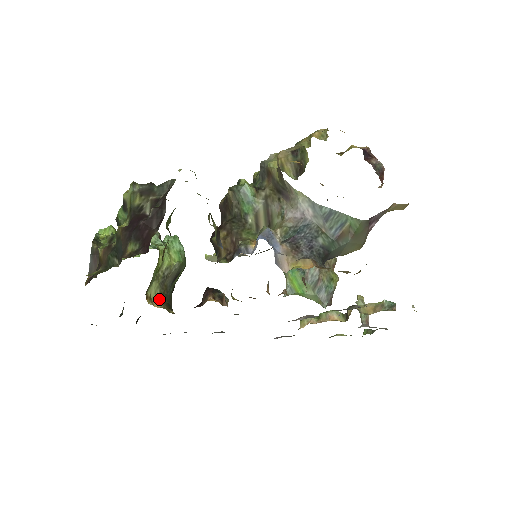
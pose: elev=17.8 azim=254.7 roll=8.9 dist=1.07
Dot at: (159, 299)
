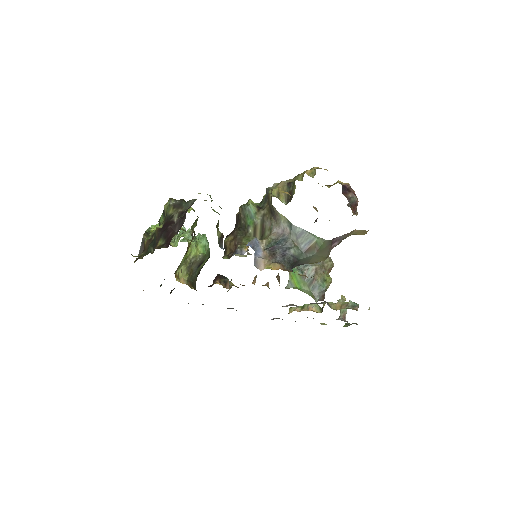
Dot at: (185, 278)
